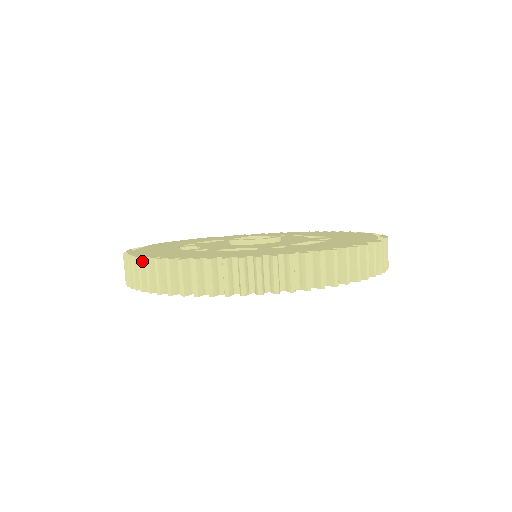
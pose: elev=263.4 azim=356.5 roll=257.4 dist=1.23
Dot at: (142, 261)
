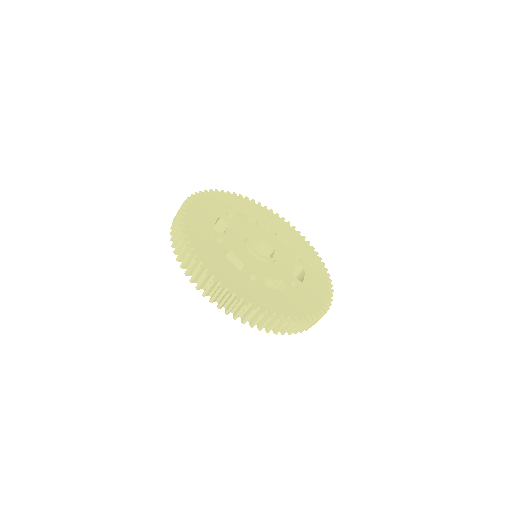
Dot at: (180, 228)
